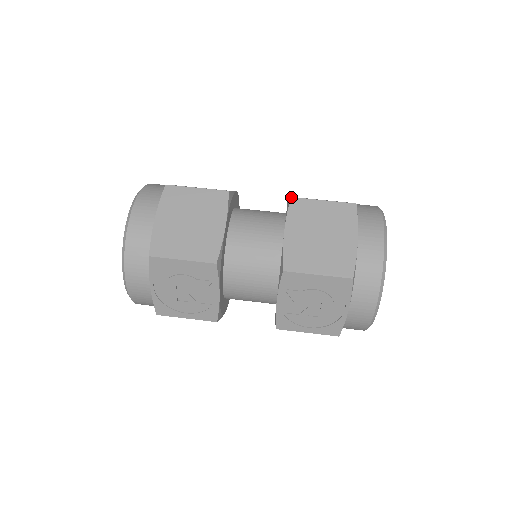
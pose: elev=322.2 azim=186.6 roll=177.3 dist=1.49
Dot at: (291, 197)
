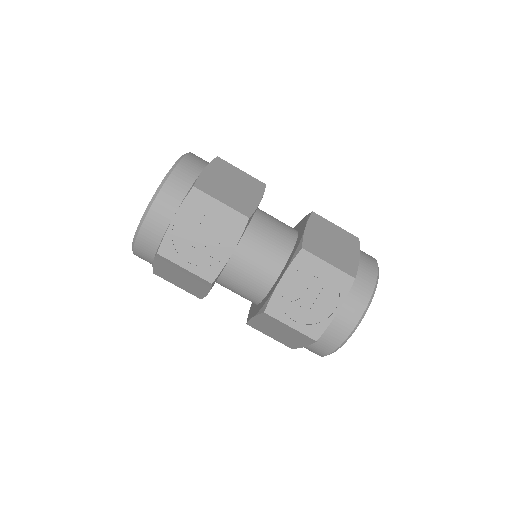
Dot at: occluded
